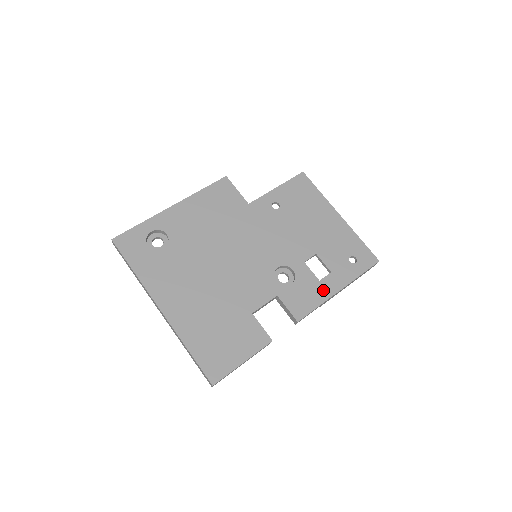
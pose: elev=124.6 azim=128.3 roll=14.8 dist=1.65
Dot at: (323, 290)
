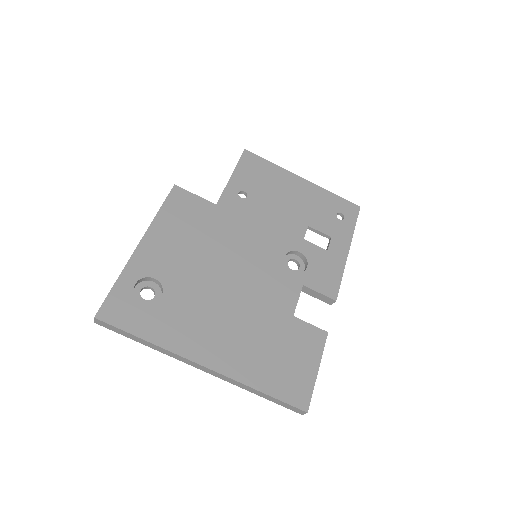
Dot at: (336, 258)
